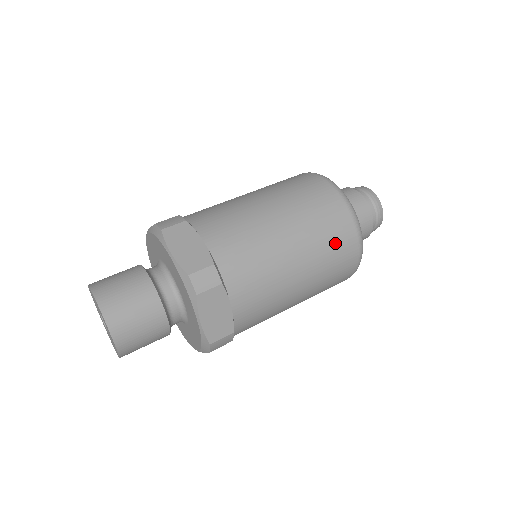
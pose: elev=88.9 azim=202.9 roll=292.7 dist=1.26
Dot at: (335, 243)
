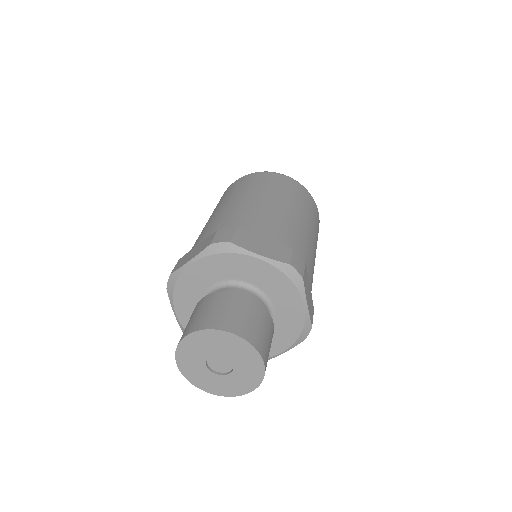
Dot at: occluded
